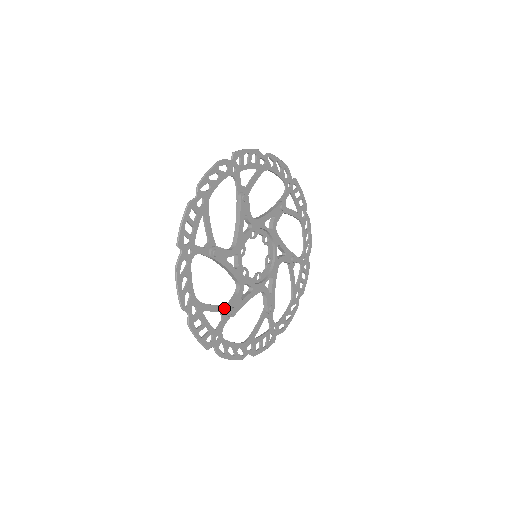
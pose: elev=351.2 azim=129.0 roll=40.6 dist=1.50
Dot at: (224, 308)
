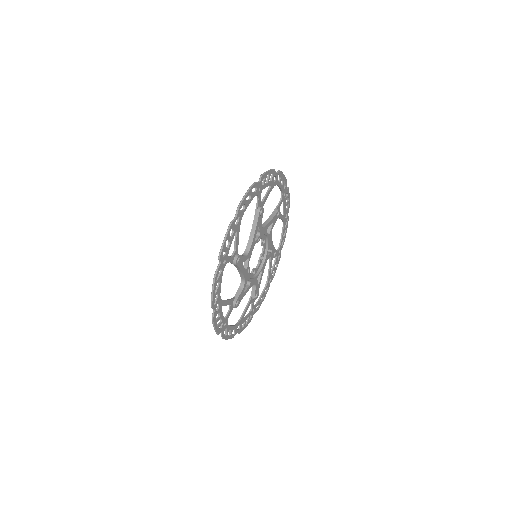
Dot at: (251, 300)
